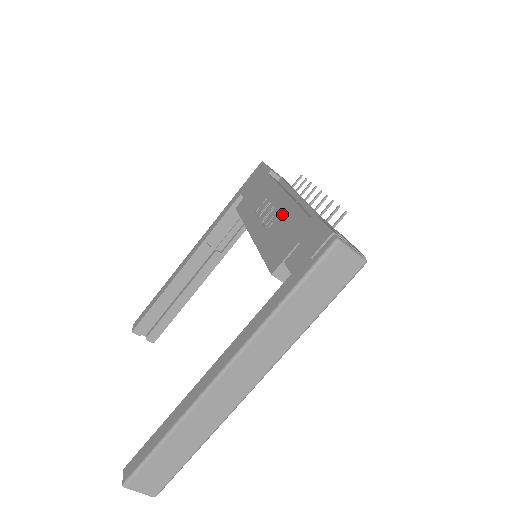
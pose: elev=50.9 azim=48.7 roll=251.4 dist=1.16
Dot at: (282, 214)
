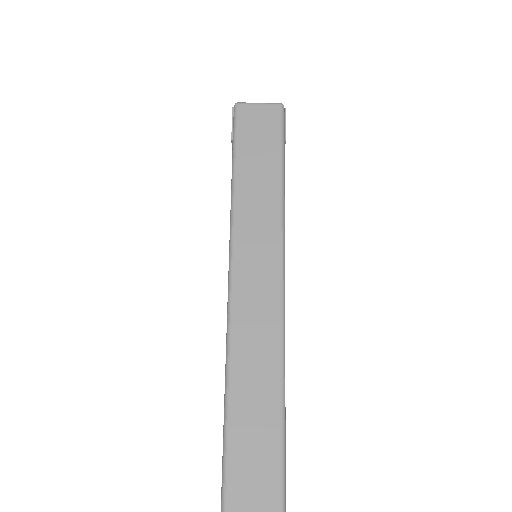
Dot at: occluded
